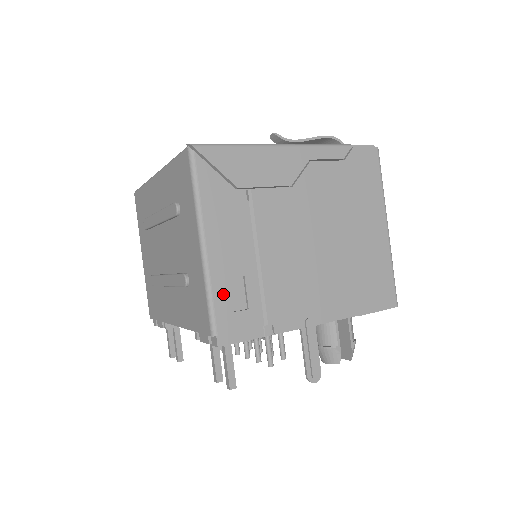
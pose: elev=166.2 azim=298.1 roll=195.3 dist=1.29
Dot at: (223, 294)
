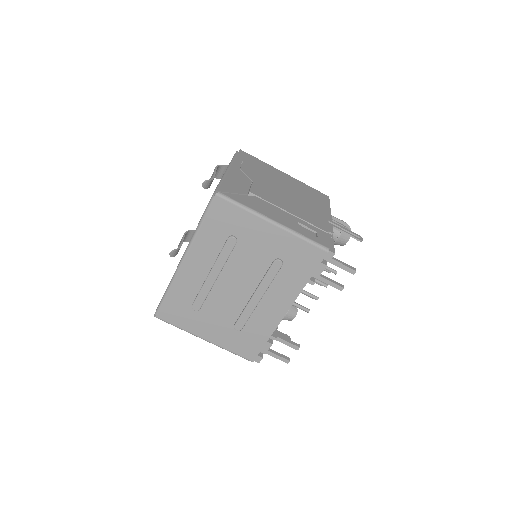
Dot at: (306, 234)
